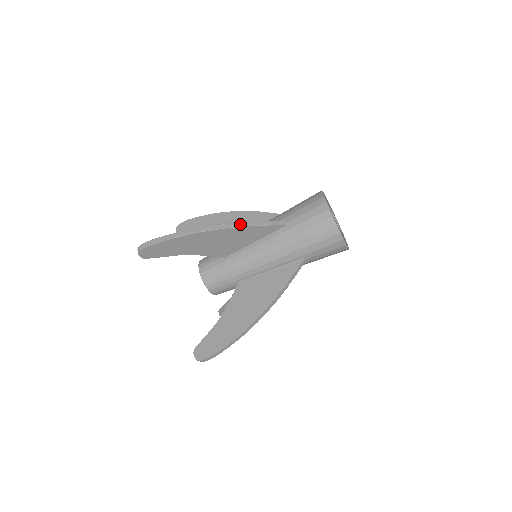
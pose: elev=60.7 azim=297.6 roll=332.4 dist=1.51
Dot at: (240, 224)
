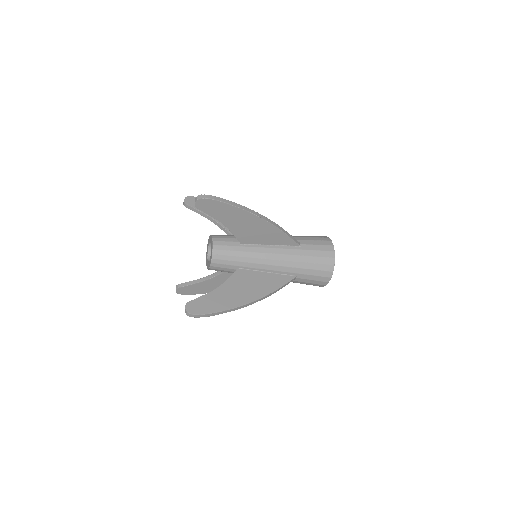
Dot at: (277, 225)
